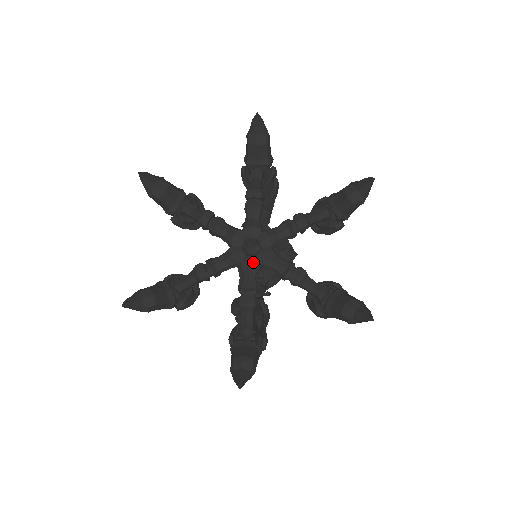
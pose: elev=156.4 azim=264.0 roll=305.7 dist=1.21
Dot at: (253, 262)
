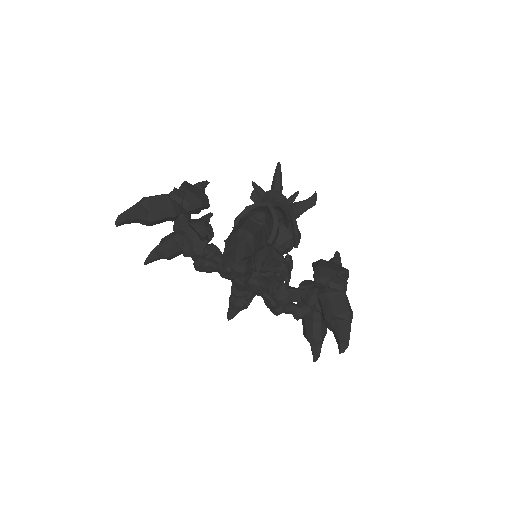
Dot at: (240, 287)
